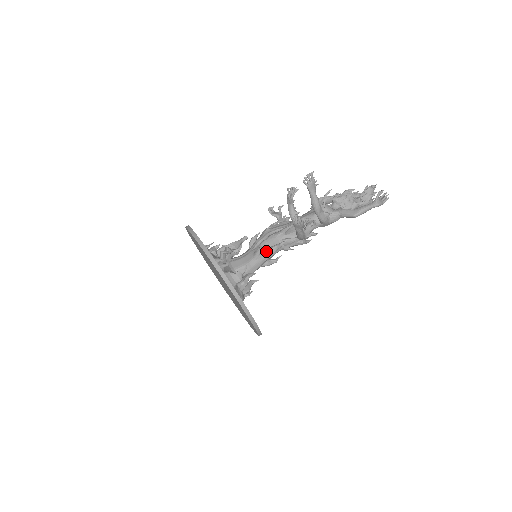
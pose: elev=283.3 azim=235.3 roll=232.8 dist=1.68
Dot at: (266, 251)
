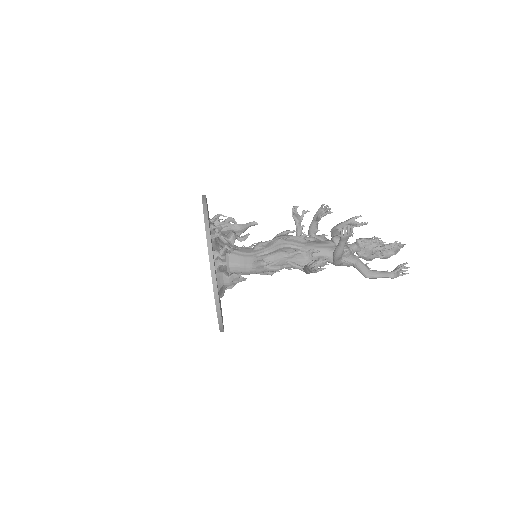
Dot at: (268, 267)
